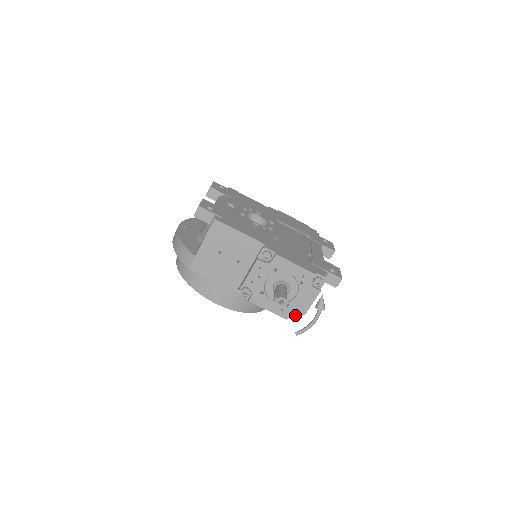
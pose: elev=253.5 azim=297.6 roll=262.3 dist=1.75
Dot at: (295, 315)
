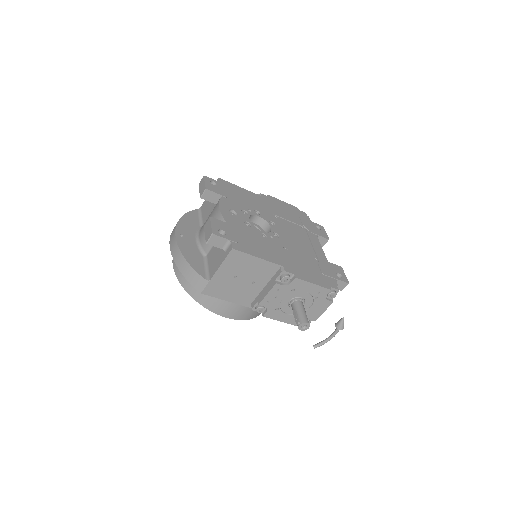
Dot at: occluded
